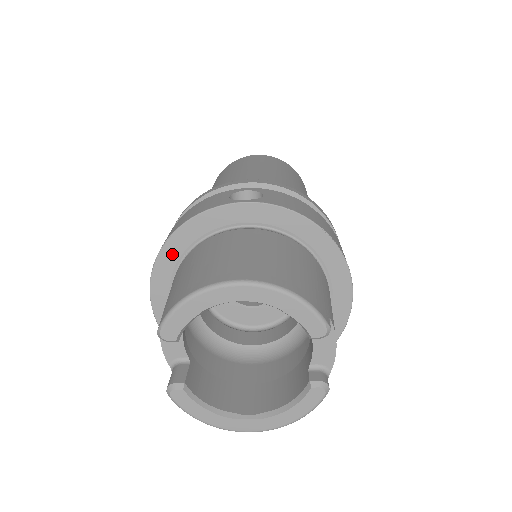
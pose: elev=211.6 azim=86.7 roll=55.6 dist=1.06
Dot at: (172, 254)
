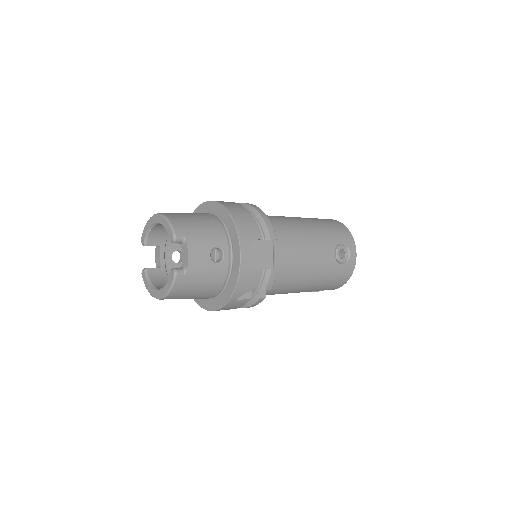
Dot at: occluded
